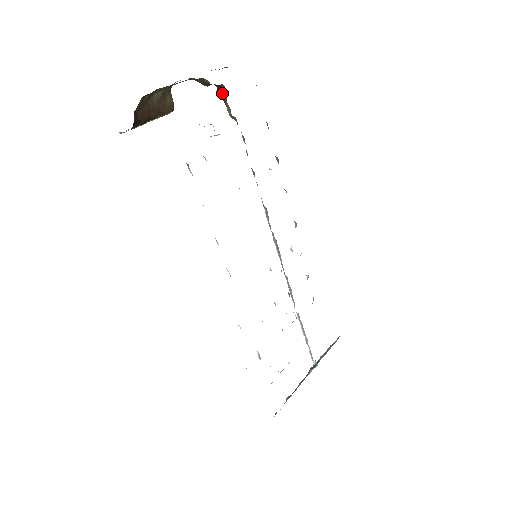
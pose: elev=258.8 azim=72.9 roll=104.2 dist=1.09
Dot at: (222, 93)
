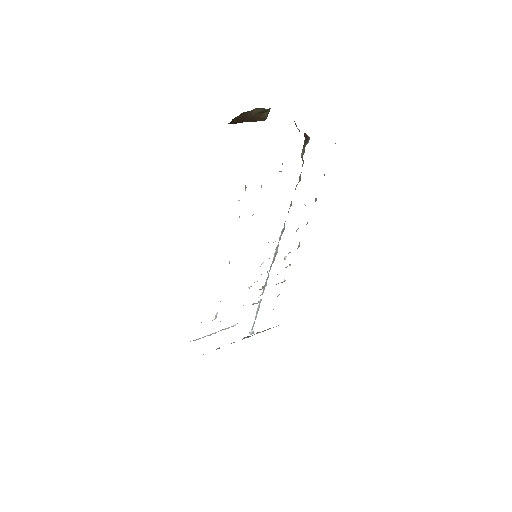
Dot at: (306, 139)
